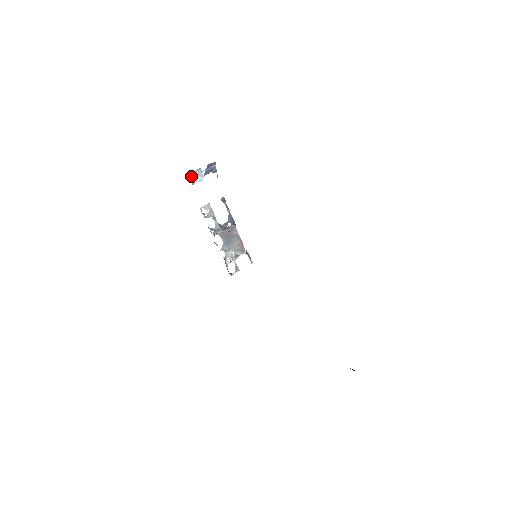
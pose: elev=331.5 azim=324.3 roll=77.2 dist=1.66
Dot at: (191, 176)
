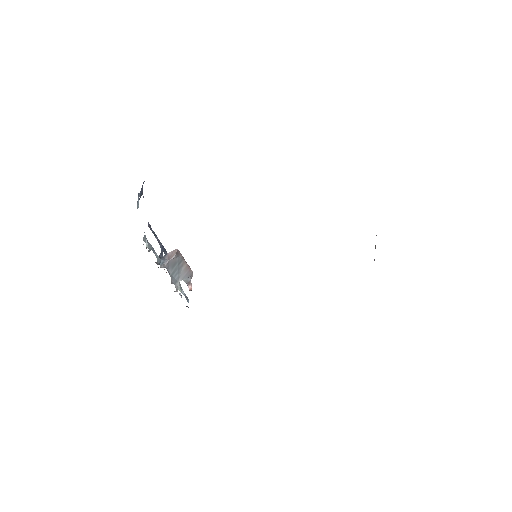
Dot at: (137, 202)
